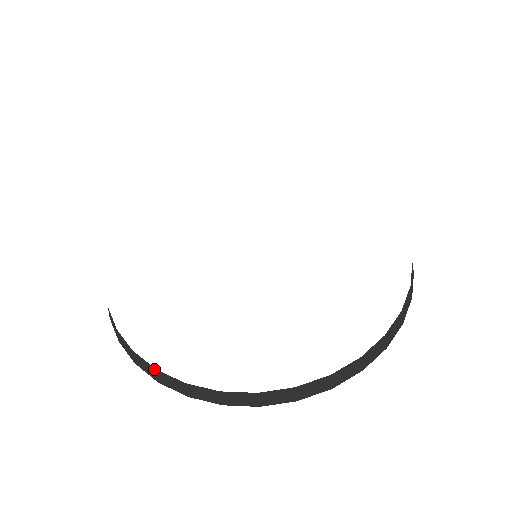
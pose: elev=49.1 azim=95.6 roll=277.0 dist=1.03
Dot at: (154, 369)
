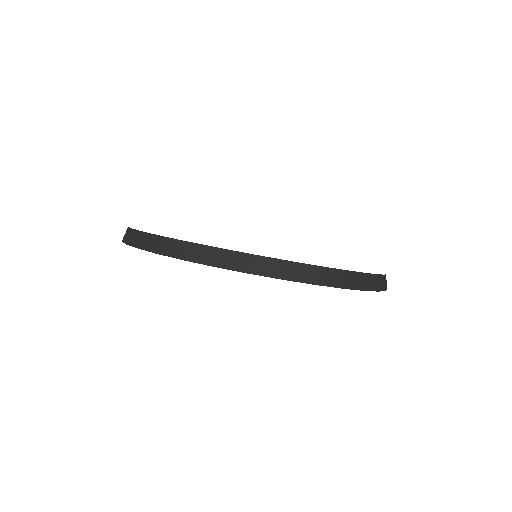
Dot at: (161, 238)
